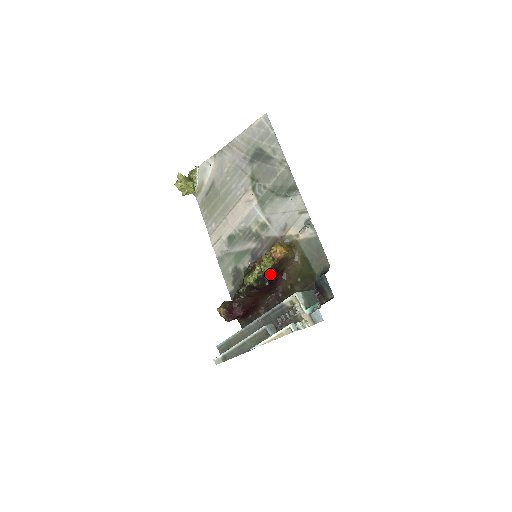
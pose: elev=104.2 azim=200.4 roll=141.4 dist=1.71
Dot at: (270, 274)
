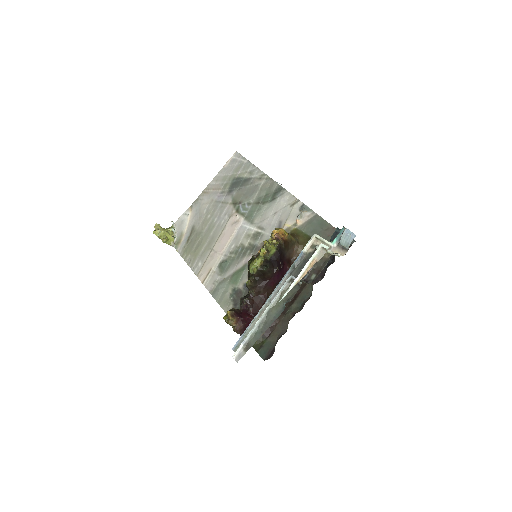
Dot at: (277, 256)
